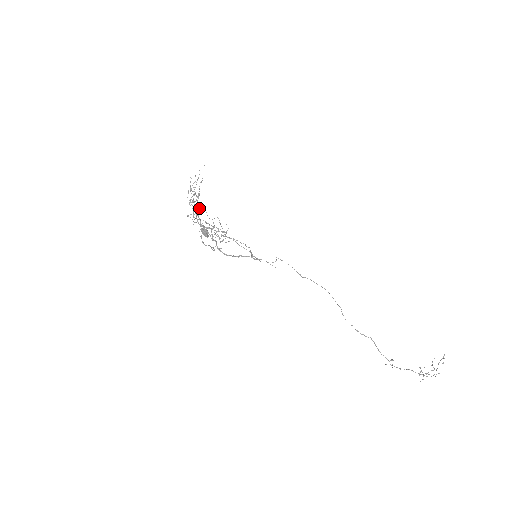
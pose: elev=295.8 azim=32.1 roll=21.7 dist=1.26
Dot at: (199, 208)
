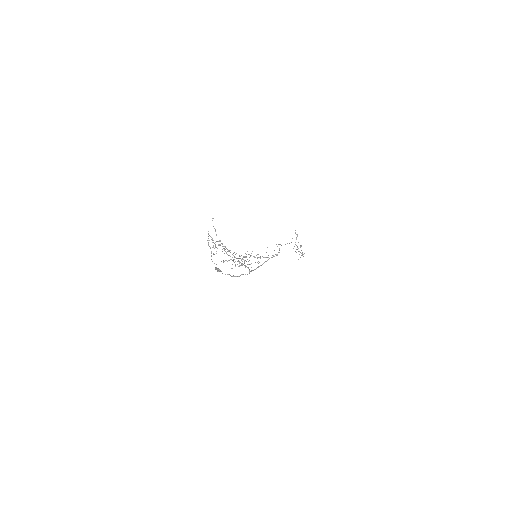
Dot at: occluded
